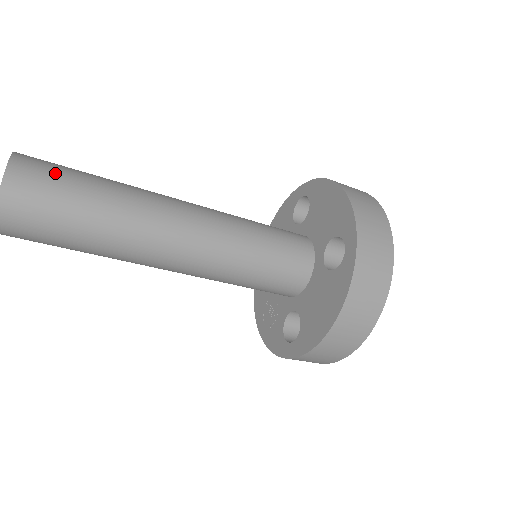
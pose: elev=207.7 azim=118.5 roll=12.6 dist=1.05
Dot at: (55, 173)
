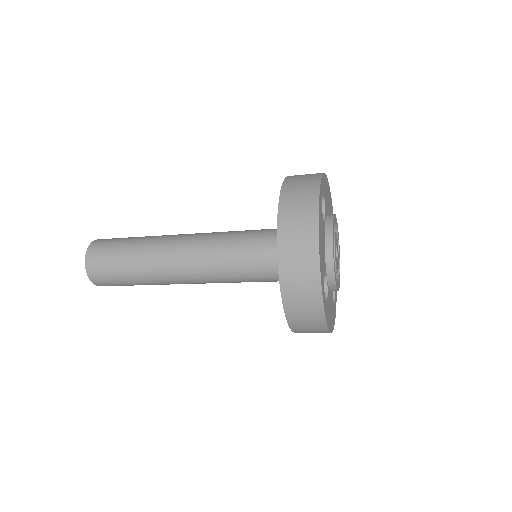
Dot at: (117, 238)
